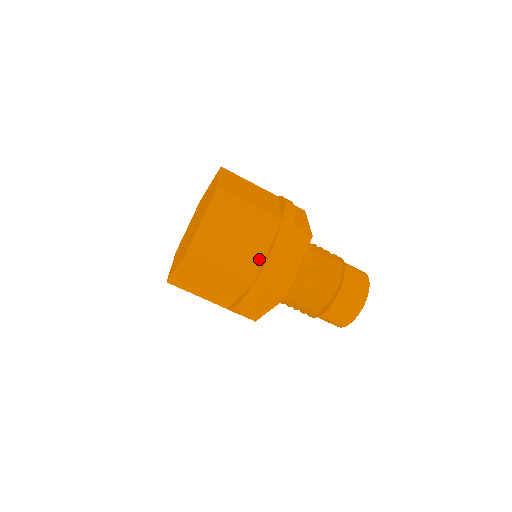
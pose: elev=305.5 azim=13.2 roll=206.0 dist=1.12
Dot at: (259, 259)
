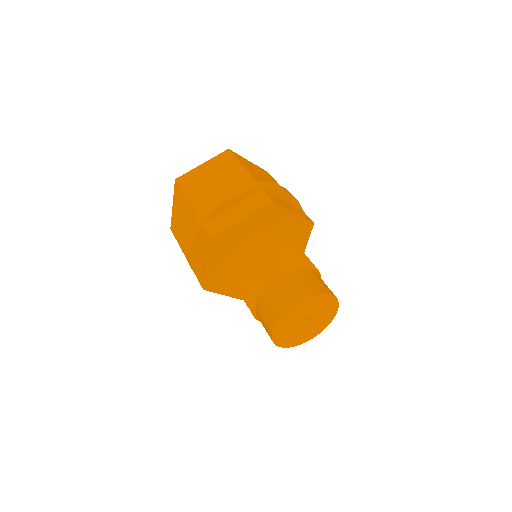
Dot at: occluded
